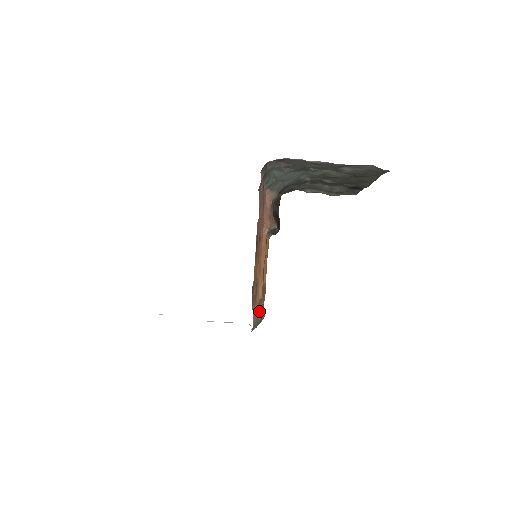
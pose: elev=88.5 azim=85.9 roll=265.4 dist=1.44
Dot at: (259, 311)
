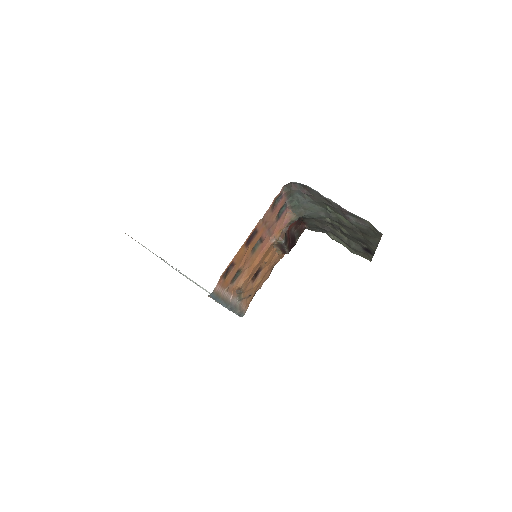
Dot at: (234, 298)
